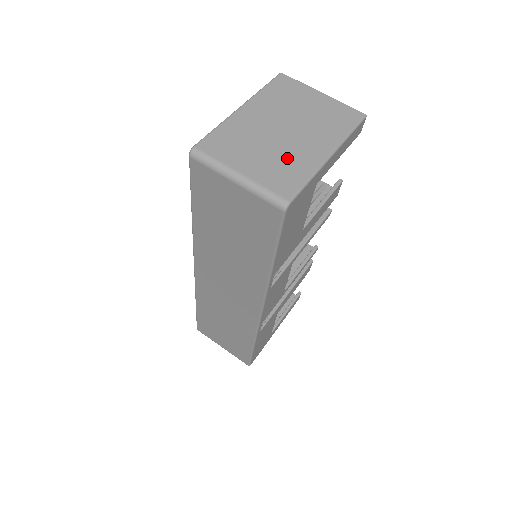
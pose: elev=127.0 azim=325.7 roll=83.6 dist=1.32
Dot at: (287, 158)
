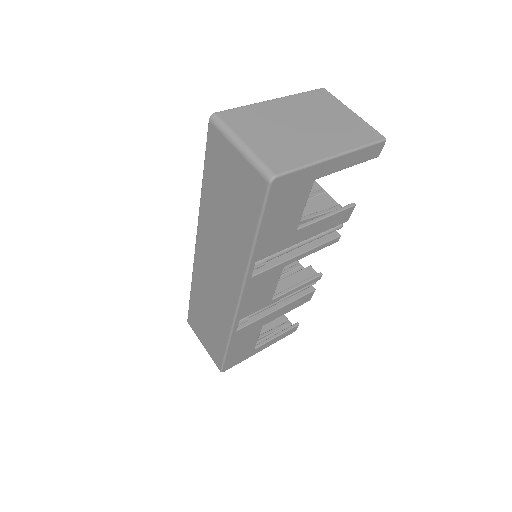
Dot at: (293, 145)
